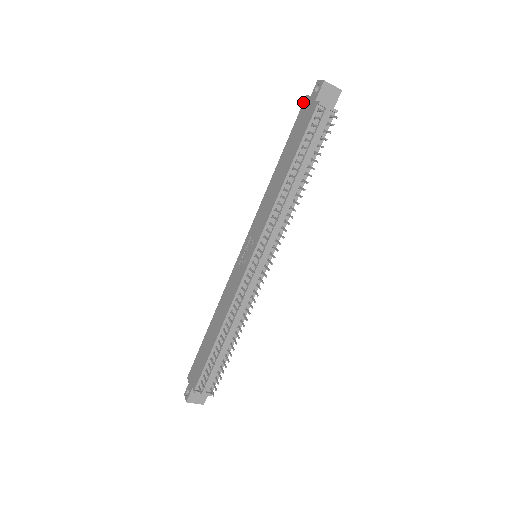
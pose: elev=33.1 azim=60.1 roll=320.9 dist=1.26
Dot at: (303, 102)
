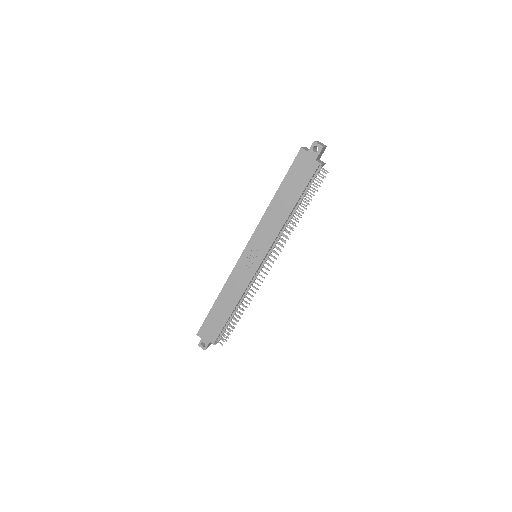
Dot at: (298, 152)
